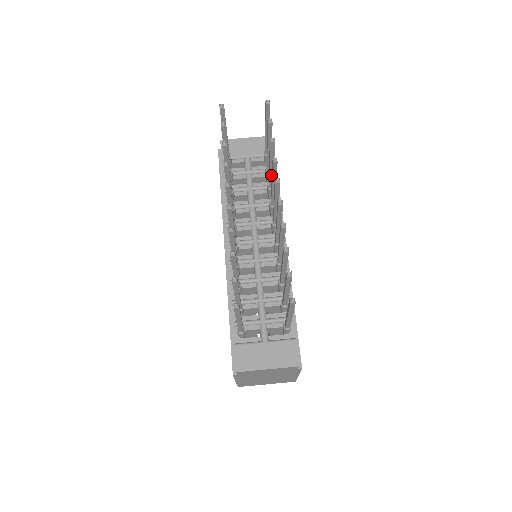
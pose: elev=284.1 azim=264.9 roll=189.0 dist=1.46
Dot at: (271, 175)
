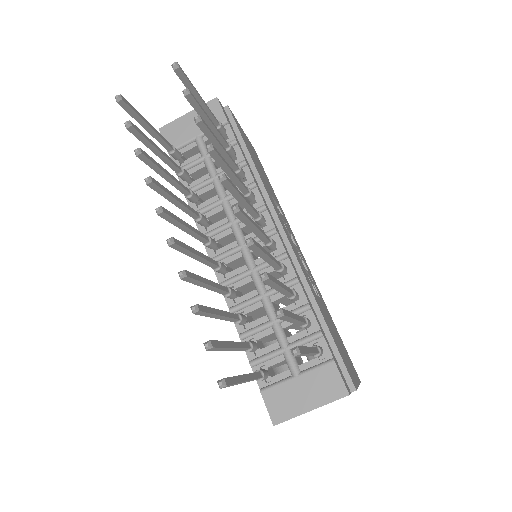
Dot at: (226, 158)
